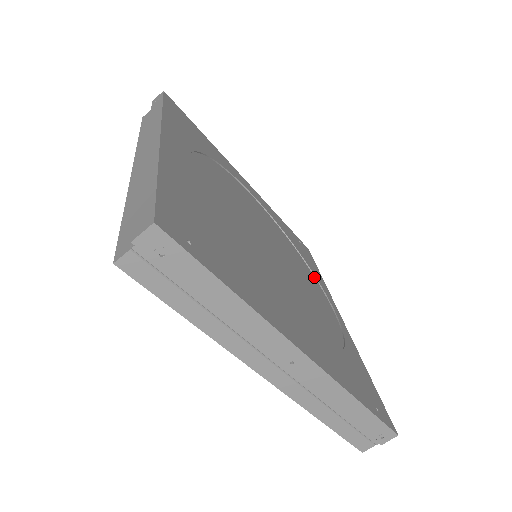
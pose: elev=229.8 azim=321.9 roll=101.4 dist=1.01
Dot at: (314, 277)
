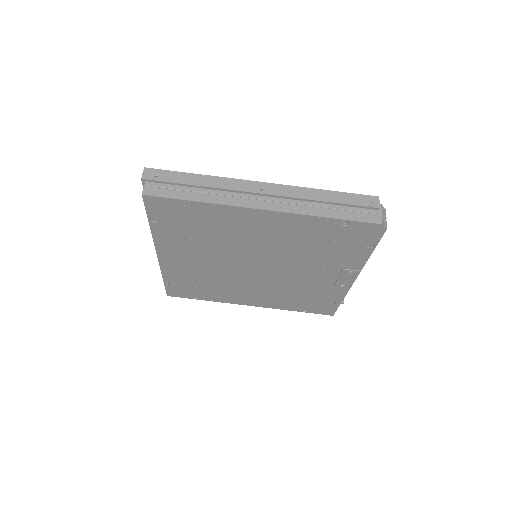
Dot at: occluded
